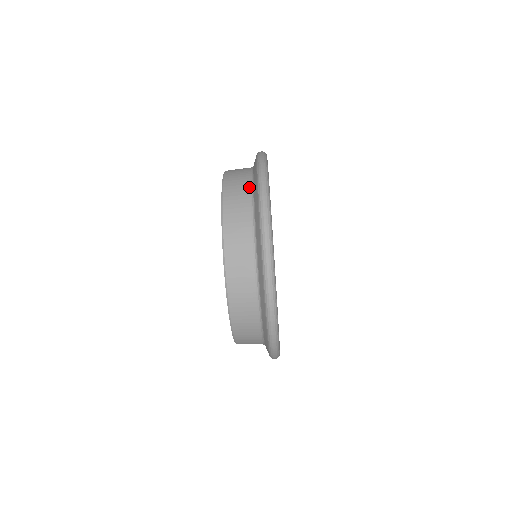
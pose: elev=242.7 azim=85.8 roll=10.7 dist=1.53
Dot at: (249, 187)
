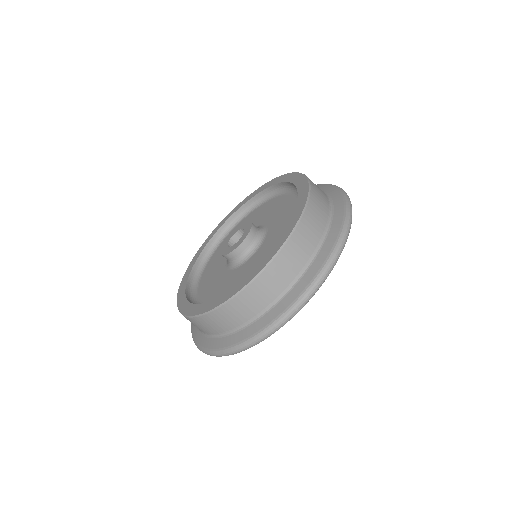
Dot at: occluded
